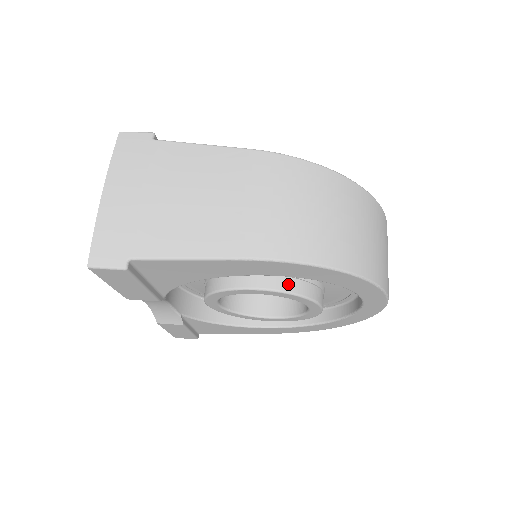
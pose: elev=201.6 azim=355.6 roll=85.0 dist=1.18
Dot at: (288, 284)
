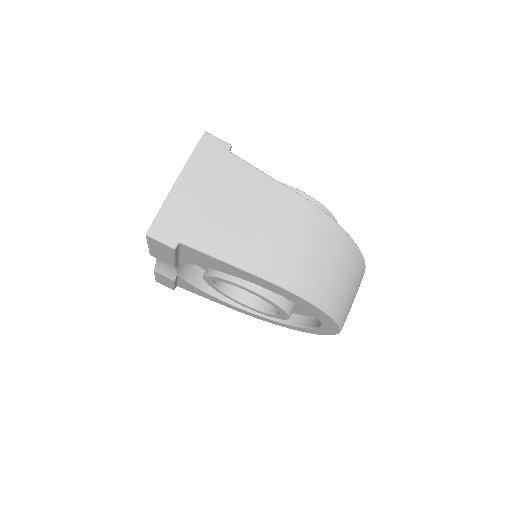
Dot at: (276, 296)
